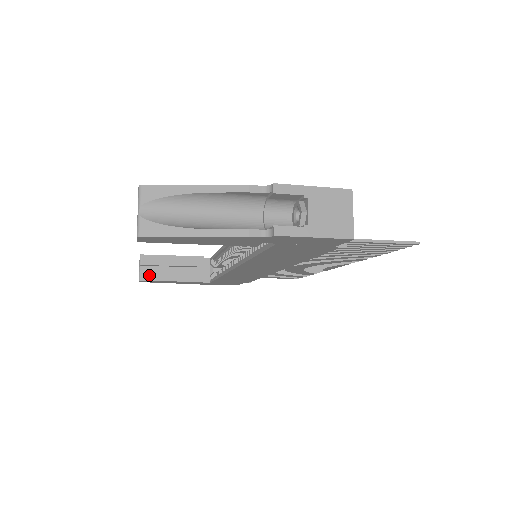
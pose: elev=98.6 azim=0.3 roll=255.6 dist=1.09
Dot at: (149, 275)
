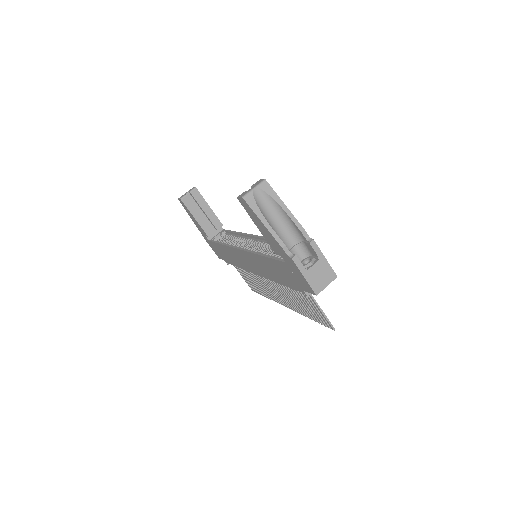
Dot at: (188, 202)
